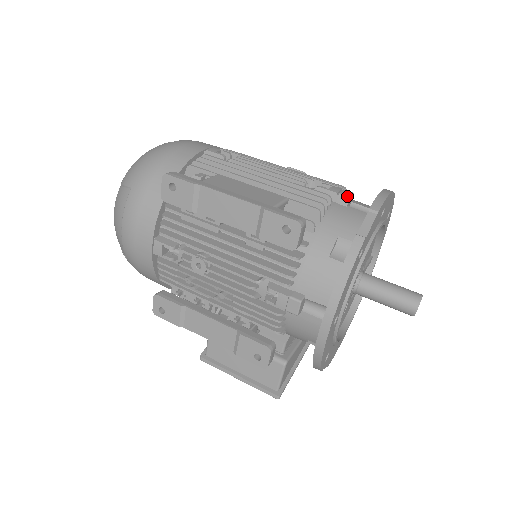
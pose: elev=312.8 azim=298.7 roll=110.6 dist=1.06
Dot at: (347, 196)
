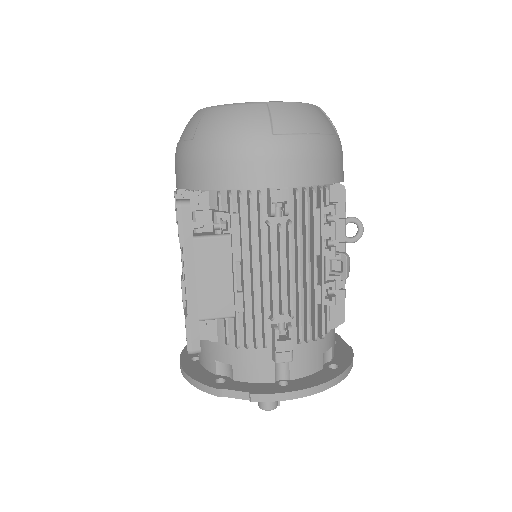
Dot at: (276, 361)
